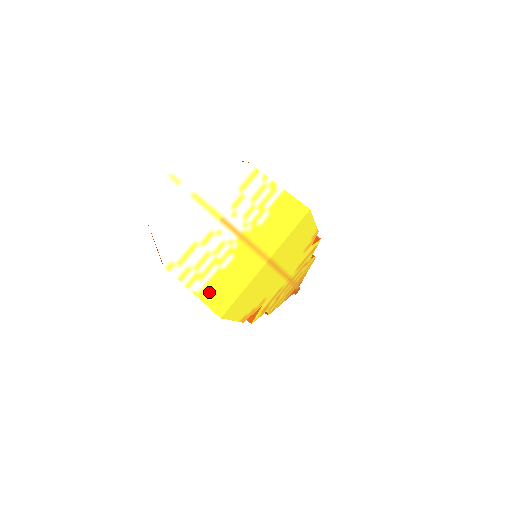
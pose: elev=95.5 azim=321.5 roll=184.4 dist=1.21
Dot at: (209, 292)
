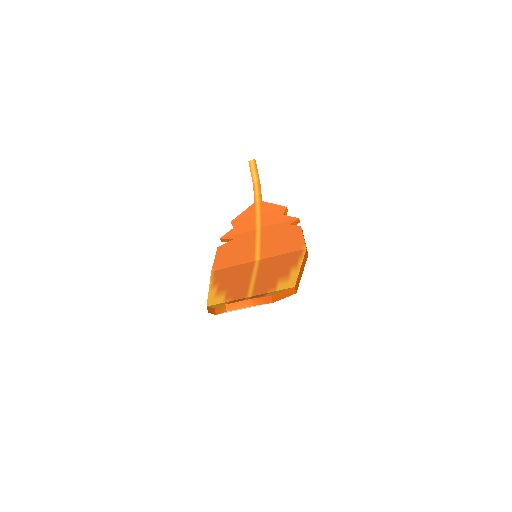
Dot at: occluded
